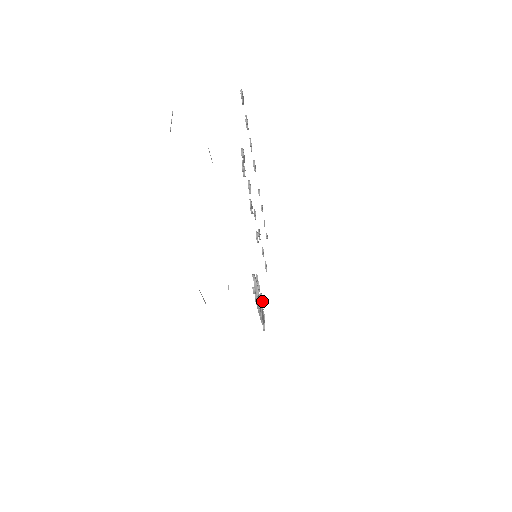
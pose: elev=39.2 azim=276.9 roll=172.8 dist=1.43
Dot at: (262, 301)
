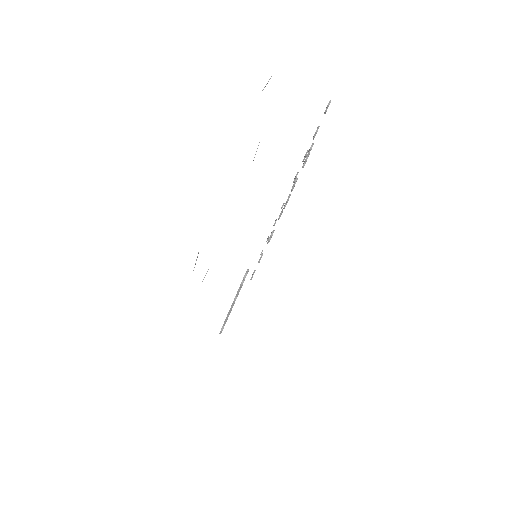
Dot at: occluded
